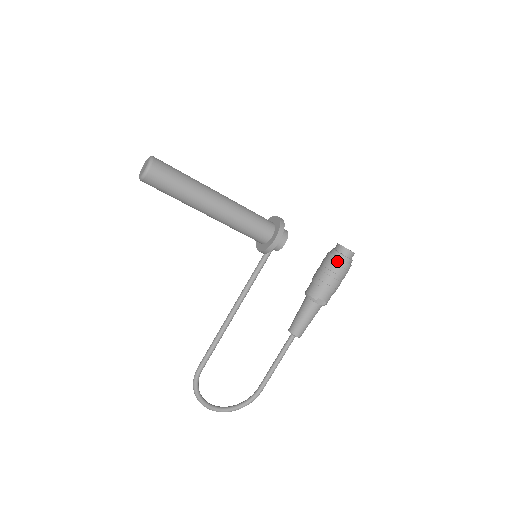
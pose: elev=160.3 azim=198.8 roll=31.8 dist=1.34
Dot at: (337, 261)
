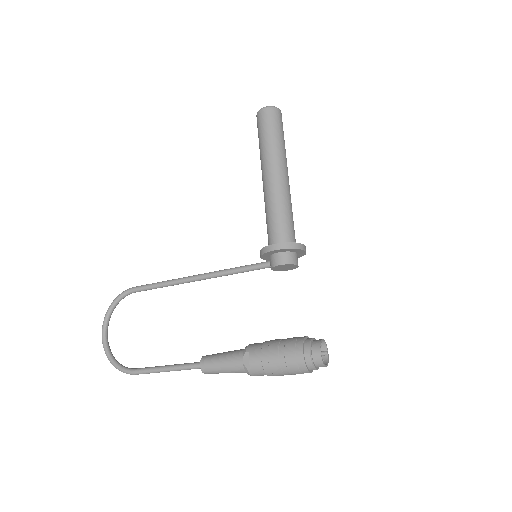
Dot at: (299, 342)
